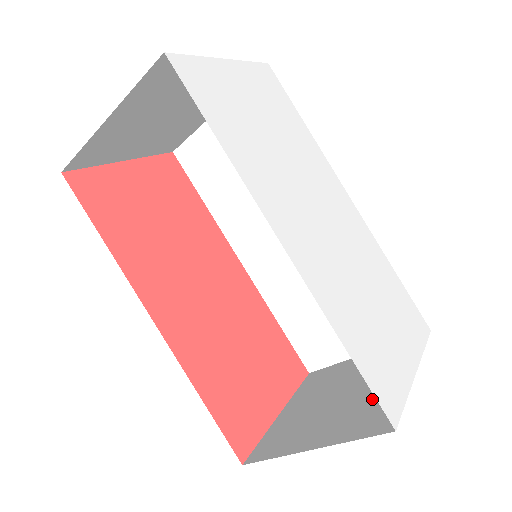
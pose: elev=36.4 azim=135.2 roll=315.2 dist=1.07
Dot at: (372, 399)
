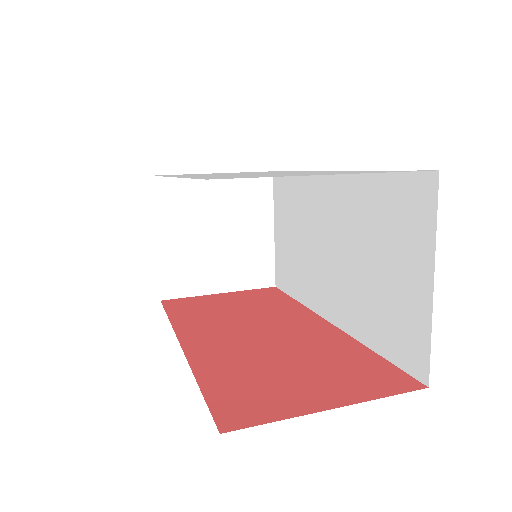
Dot at: occluded
